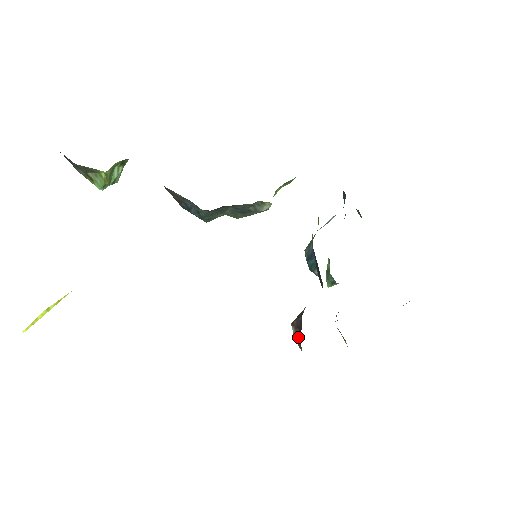
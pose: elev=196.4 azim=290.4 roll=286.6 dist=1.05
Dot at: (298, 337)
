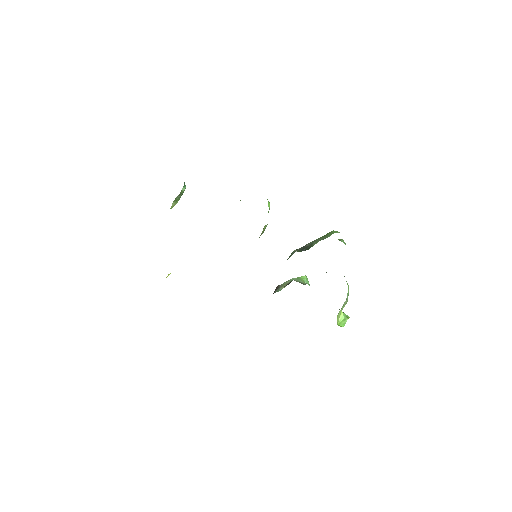
Dot at: occluded
